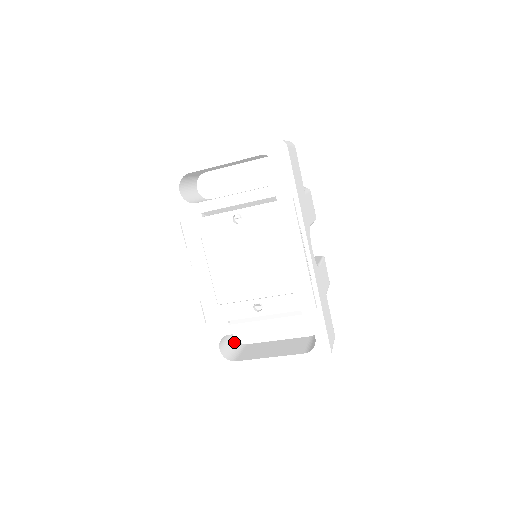
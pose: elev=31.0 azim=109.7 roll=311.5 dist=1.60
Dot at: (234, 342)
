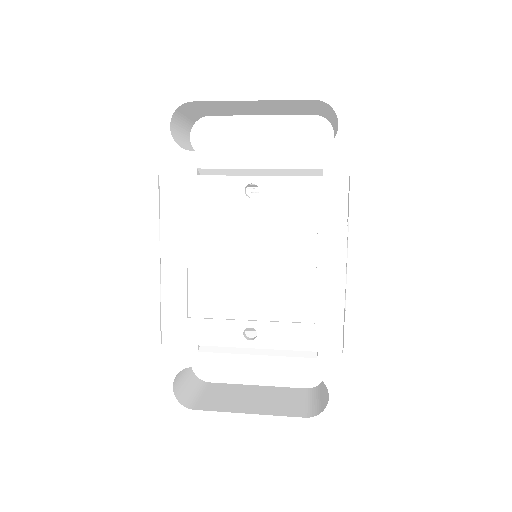
Dot at: (191, 376)
